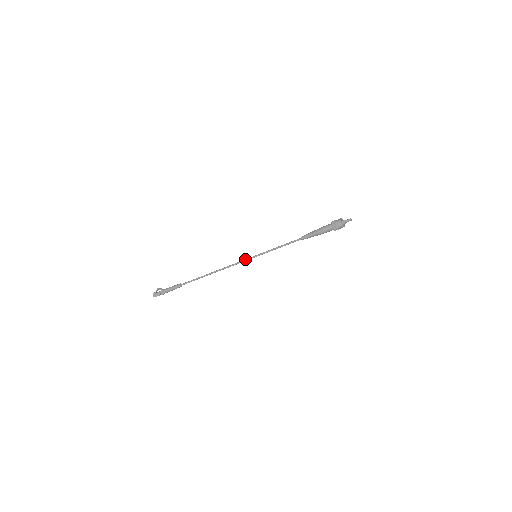
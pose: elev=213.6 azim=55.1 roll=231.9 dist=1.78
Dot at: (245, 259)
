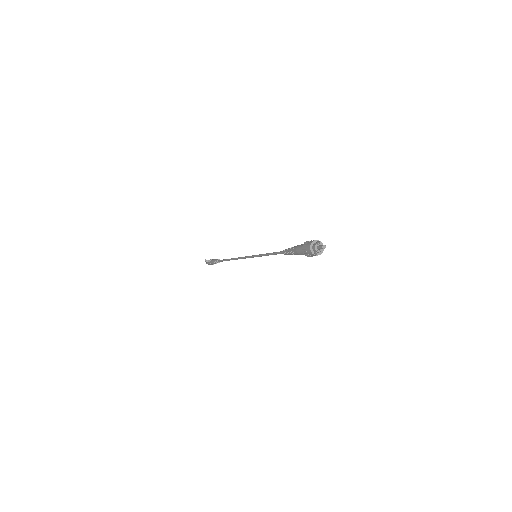
Dot at: (249, 257)
